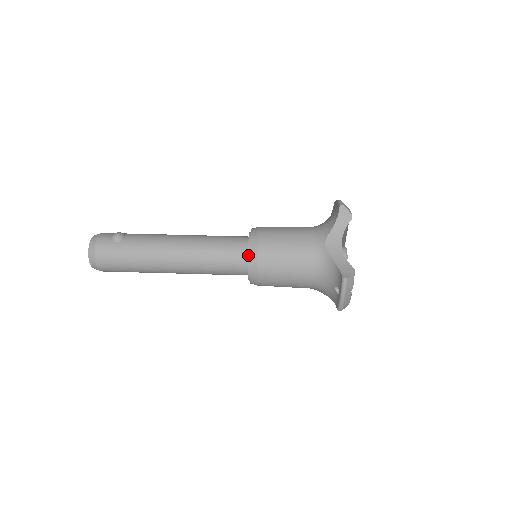
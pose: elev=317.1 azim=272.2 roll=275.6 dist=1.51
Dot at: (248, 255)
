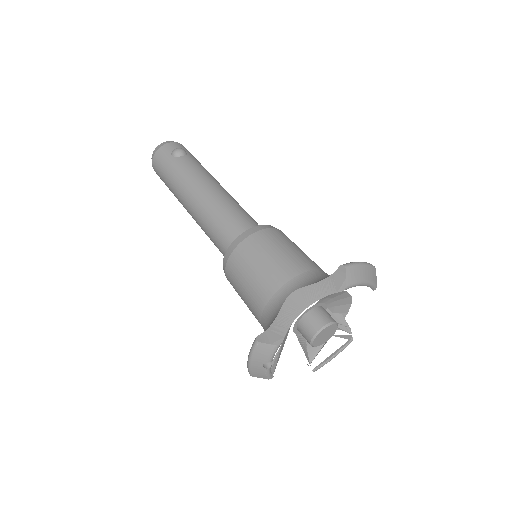
Dot at: (232, 244)
